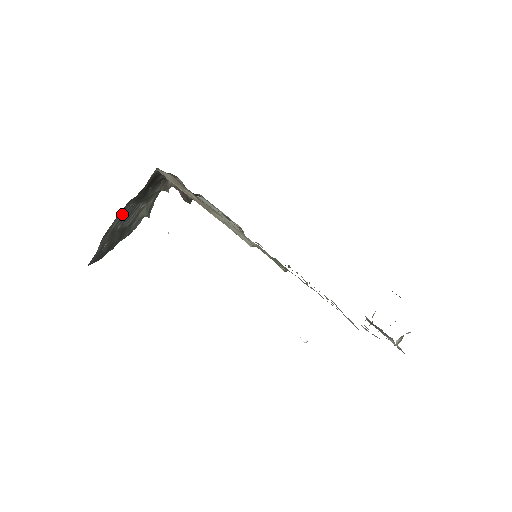
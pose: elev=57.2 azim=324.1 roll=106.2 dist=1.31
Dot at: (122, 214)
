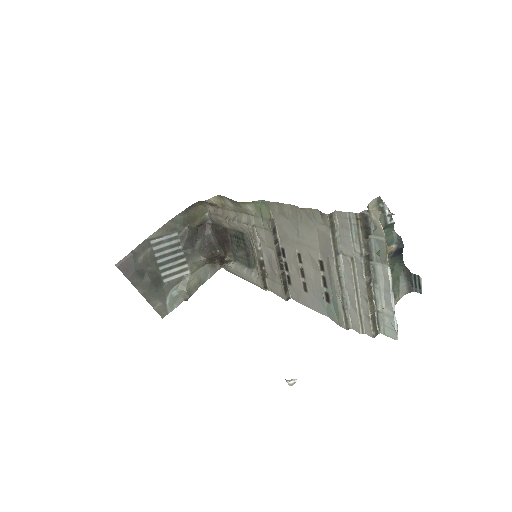
Dot at: (167, 242)
